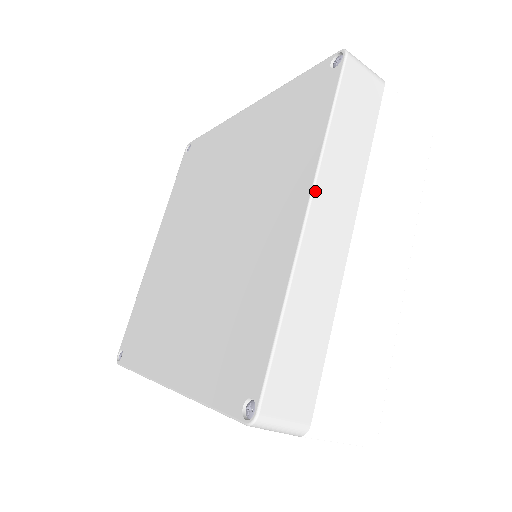
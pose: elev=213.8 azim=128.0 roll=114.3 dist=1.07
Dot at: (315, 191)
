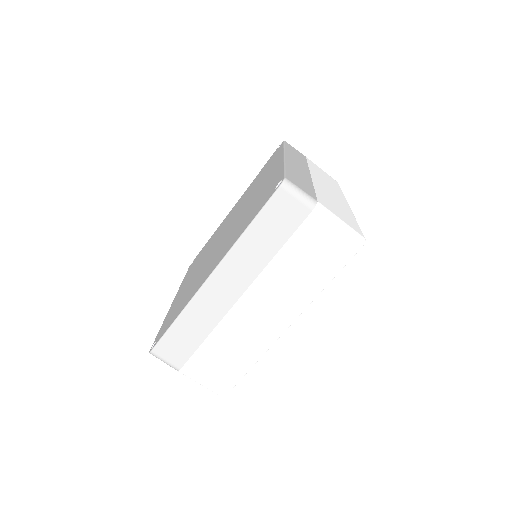
Dot at: (285, 153)
